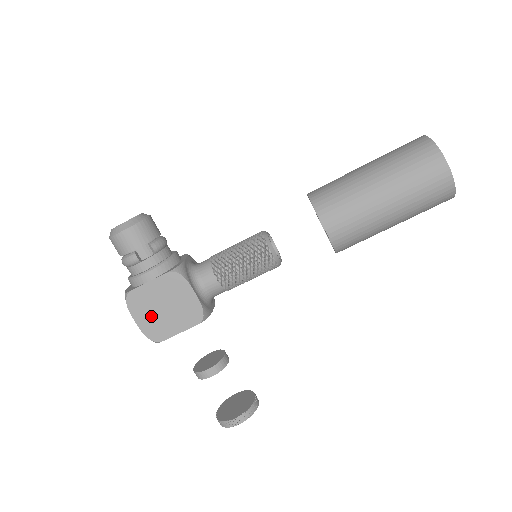
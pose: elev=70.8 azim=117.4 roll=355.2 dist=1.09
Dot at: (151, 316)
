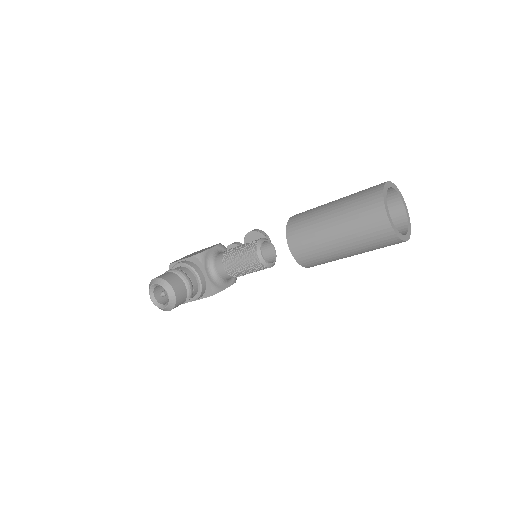
Dot at: occluded
